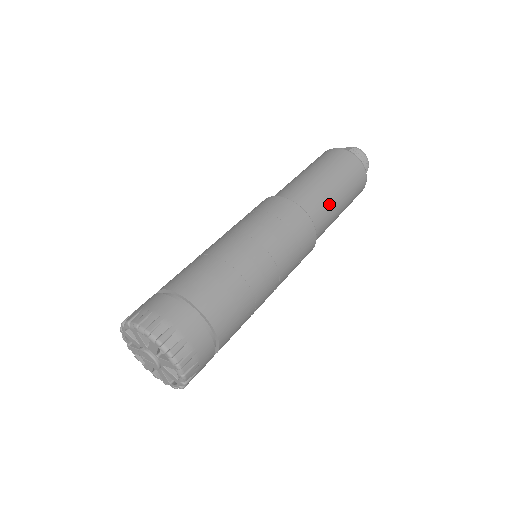
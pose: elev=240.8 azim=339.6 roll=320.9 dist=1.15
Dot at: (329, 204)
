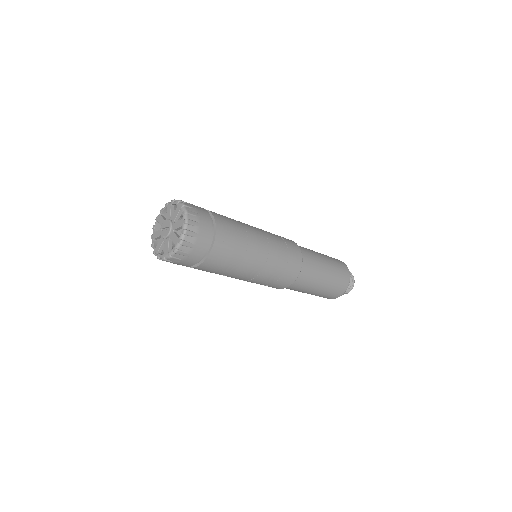
Dot at: (317, 262)
